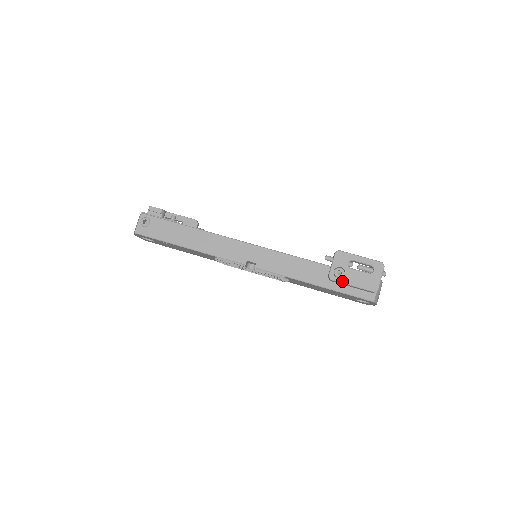
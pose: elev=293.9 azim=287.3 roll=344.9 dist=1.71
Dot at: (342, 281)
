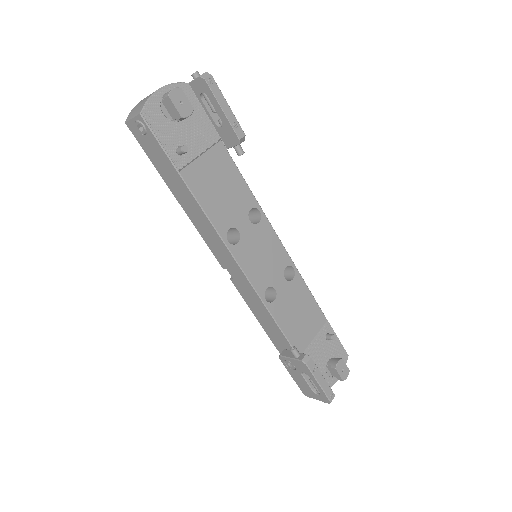
Dot at: (286, 368)
